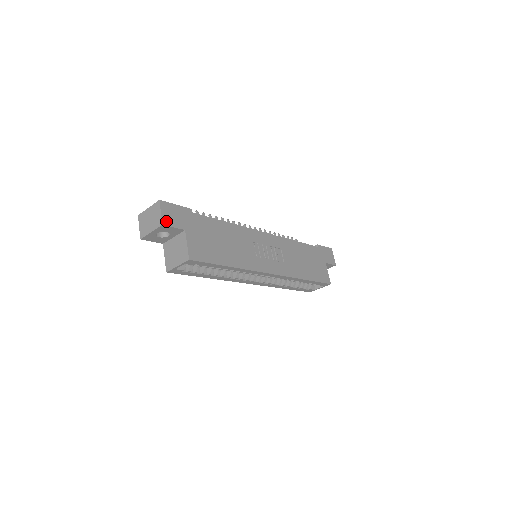
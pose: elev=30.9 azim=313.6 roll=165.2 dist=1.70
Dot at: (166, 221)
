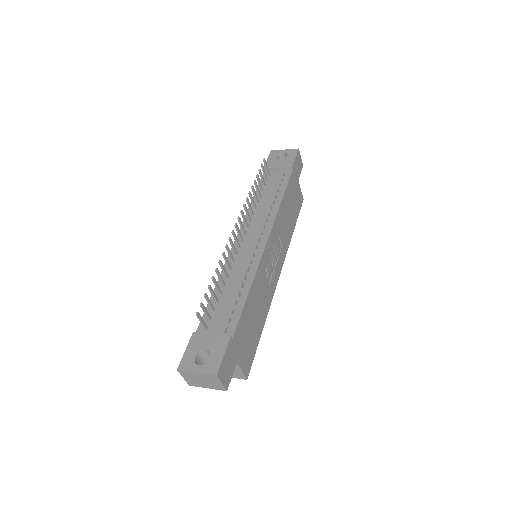
Dot at: (227, 383)
